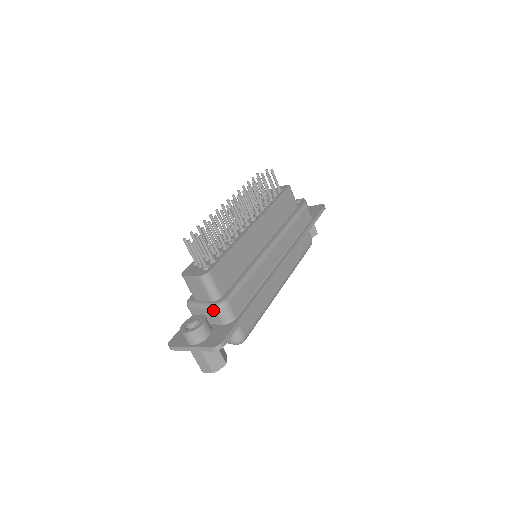
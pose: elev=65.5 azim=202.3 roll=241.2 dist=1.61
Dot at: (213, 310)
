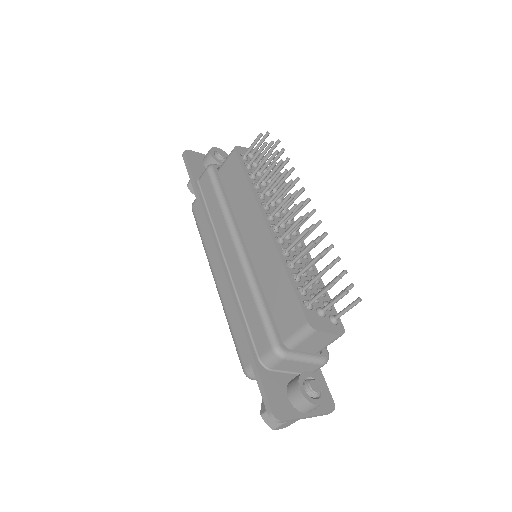
Dot at: (320, 365)
